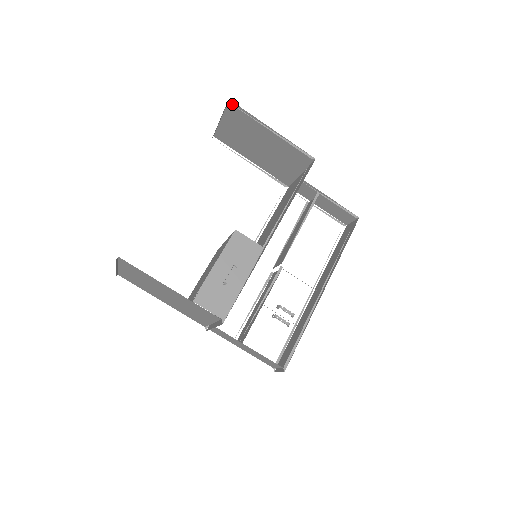
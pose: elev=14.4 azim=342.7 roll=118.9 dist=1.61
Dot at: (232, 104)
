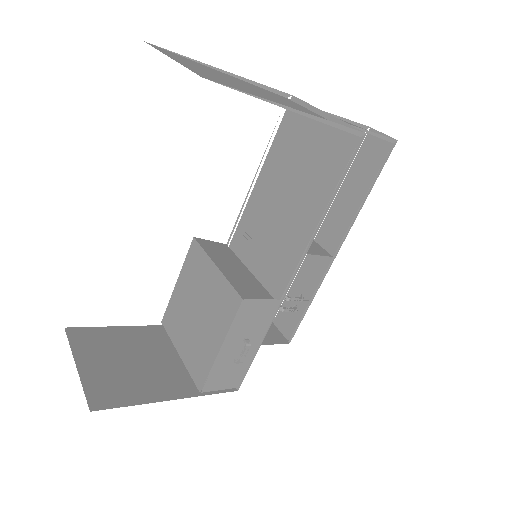
Dot at: occluded
